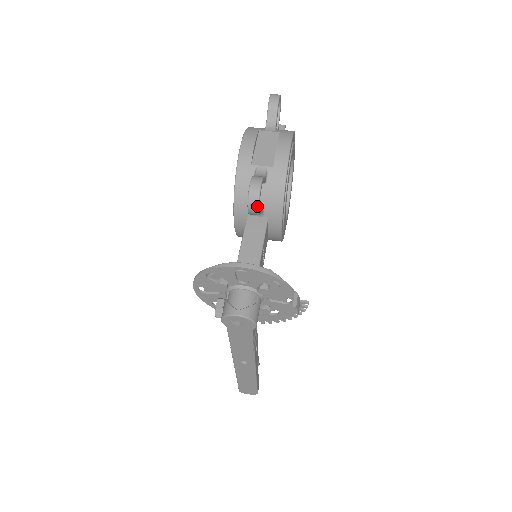
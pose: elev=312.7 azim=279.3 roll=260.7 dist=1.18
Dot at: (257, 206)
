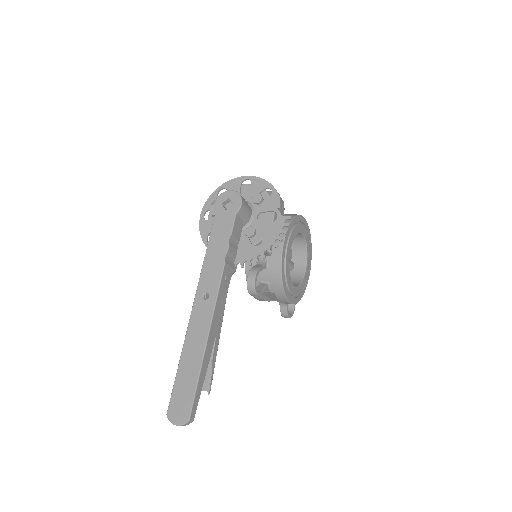
Dot at: occluded
